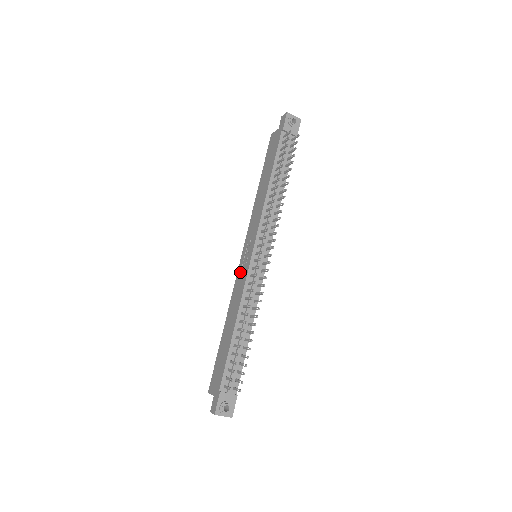
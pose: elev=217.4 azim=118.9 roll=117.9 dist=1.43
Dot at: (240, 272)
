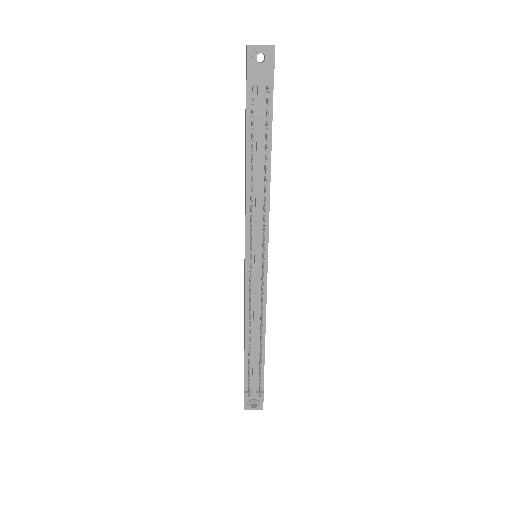
Dot at: (244, 272)
